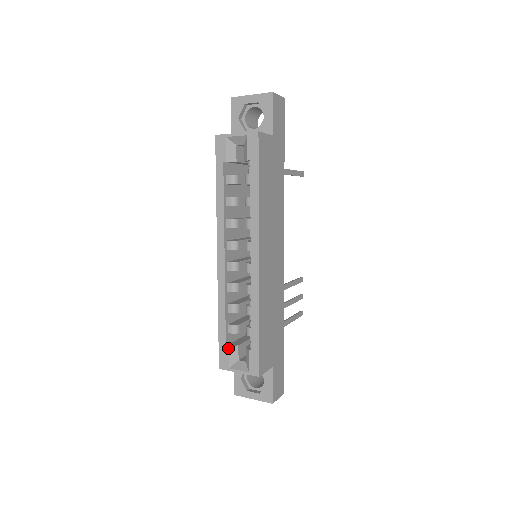
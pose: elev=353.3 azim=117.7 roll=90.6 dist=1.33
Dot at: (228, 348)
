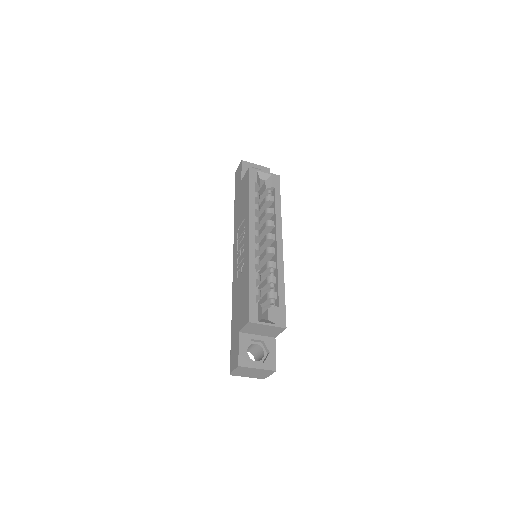
Dot at: (258, 304)
